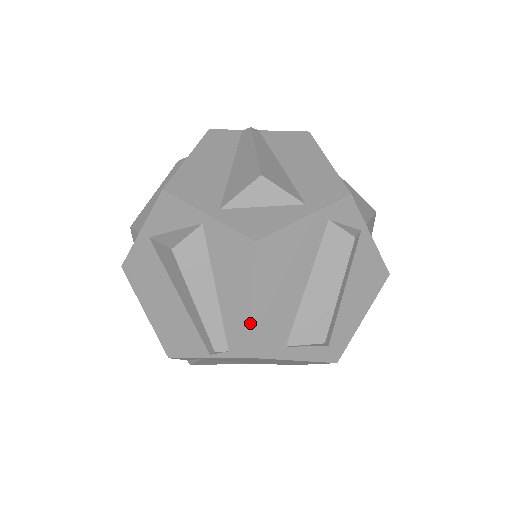
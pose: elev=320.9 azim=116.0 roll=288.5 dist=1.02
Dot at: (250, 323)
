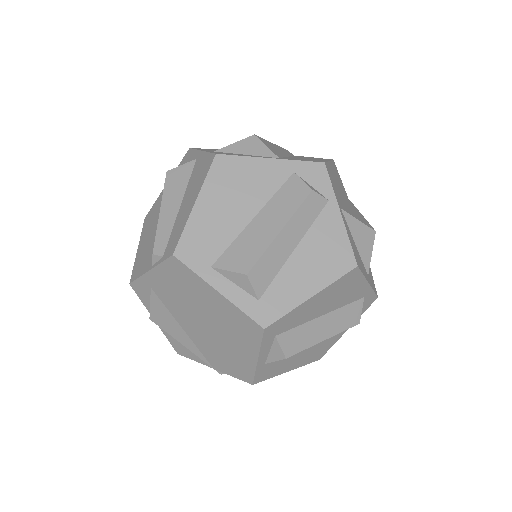
Dot at: (185, 222)
